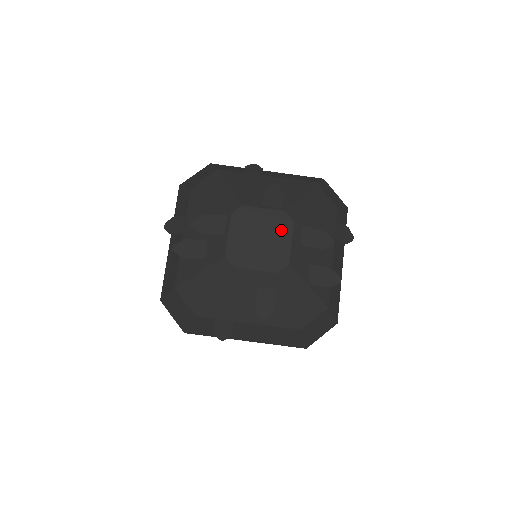
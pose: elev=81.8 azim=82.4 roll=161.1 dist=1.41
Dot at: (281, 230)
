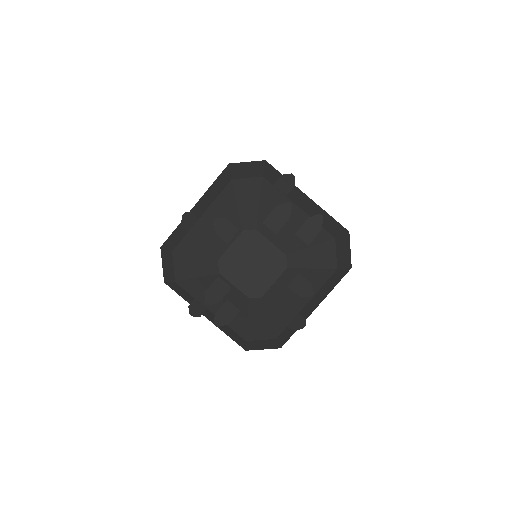
Dot at: (256, 244)
